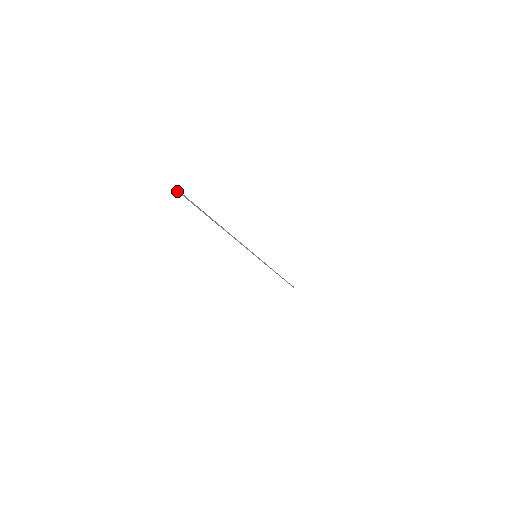
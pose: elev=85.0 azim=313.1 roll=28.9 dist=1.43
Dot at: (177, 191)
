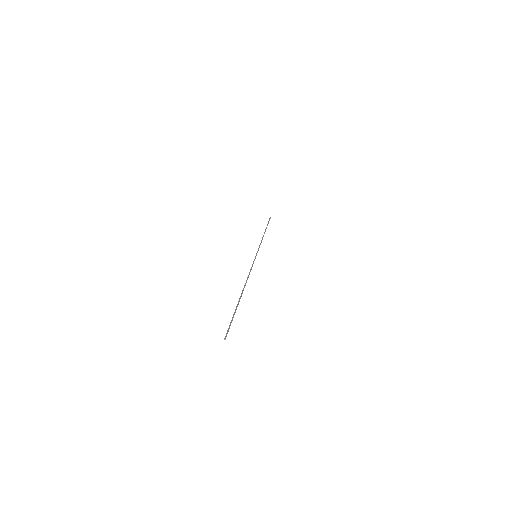
Dot at: (225, 337)
